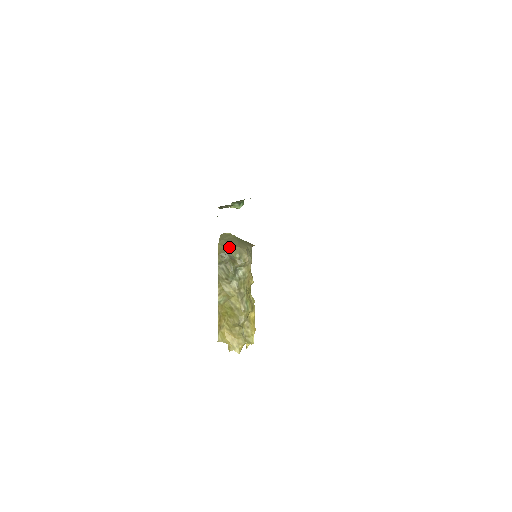
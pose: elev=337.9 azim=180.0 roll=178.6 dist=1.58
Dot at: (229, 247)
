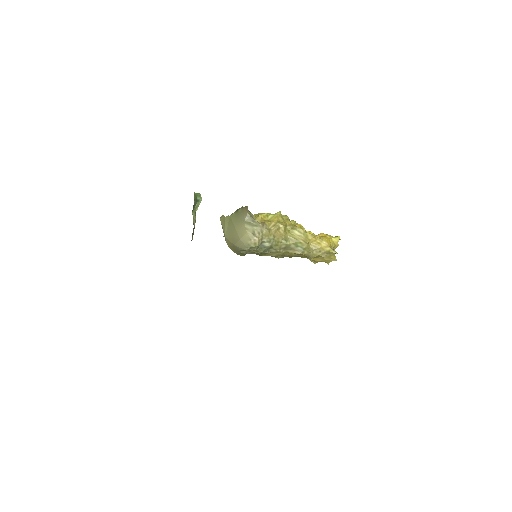
Dot at: (235, 246)
